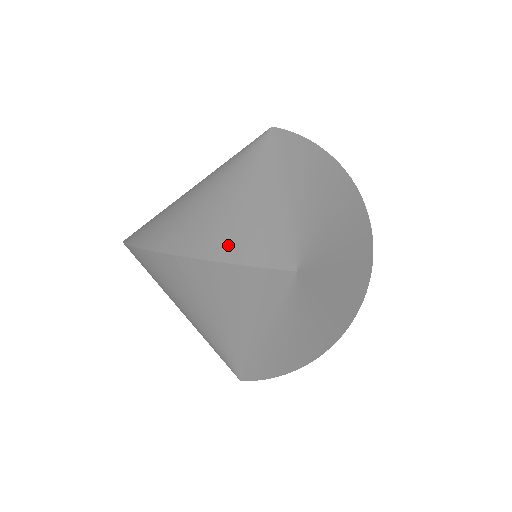
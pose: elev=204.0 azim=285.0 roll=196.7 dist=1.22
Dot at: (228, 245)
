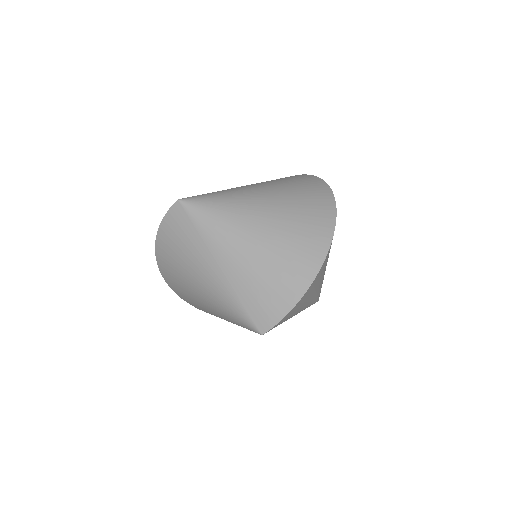
Dot at: occluded
